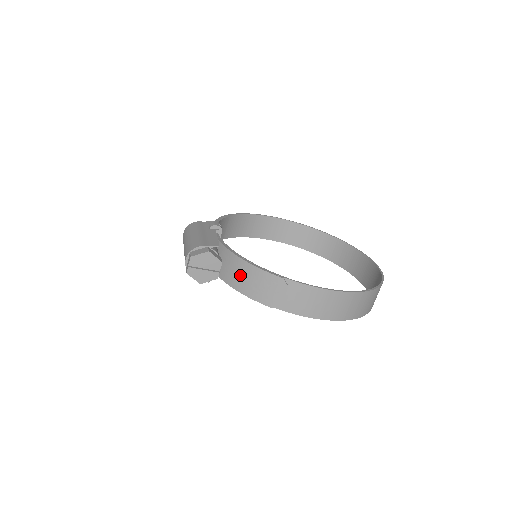
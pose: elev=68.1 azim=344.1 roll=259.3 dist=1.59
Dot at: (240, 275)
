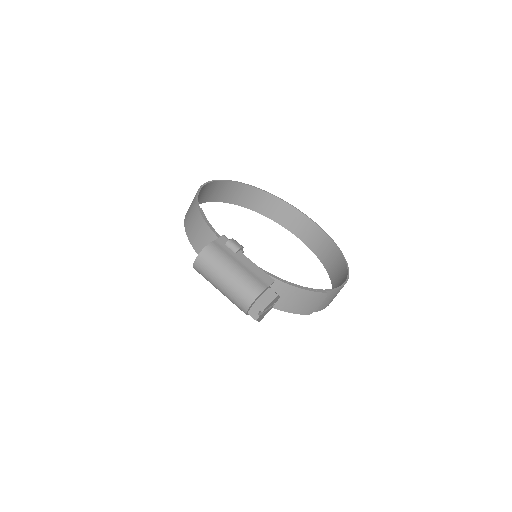
Dot at: (287, 298)
